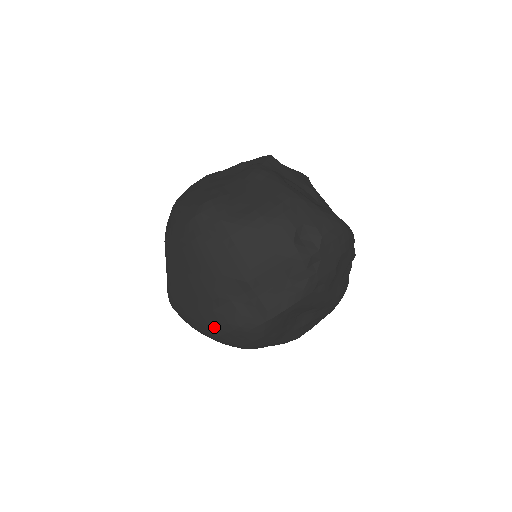
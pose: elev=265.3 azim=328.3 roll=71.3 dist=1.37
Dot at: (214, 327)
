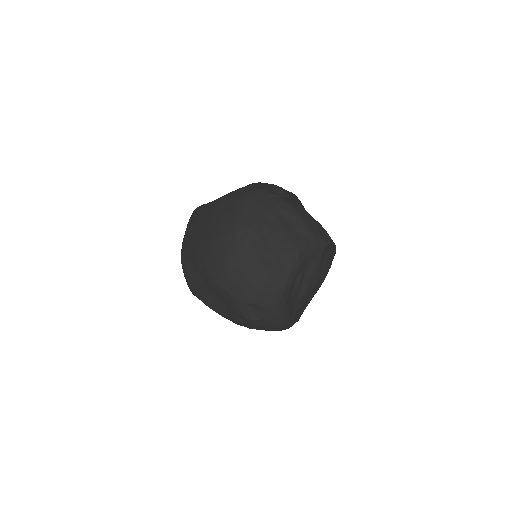
Dot at: (183, 260)
